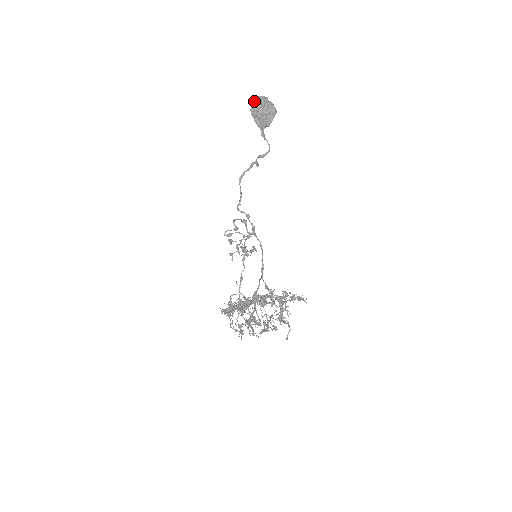
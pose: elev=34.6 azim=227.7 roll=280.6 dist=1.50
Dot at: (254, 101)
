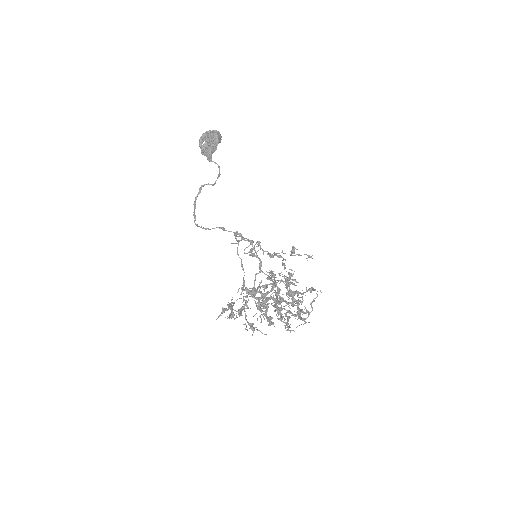
Dot at: (200, 141)
